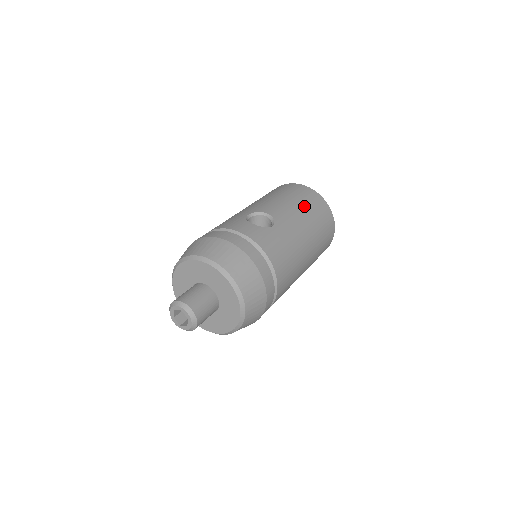
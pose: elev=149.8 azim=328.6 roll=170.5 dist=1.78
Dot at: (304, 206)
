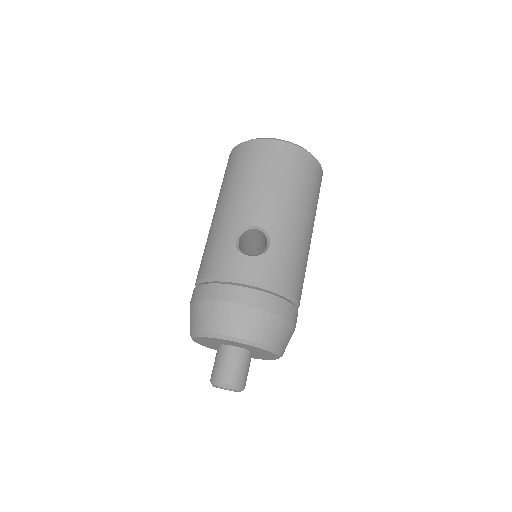
Dot at: (287, 182)
